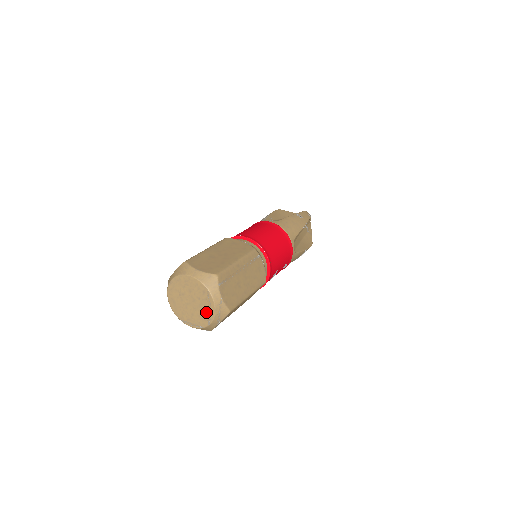
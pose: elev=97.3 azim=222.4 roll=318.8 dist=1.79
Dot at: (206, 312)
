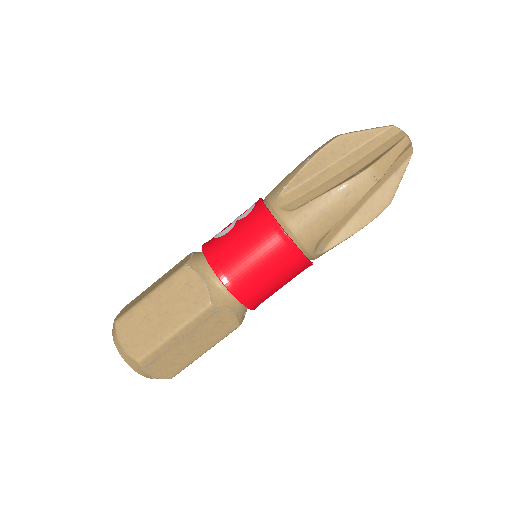
Dot at: occluded
